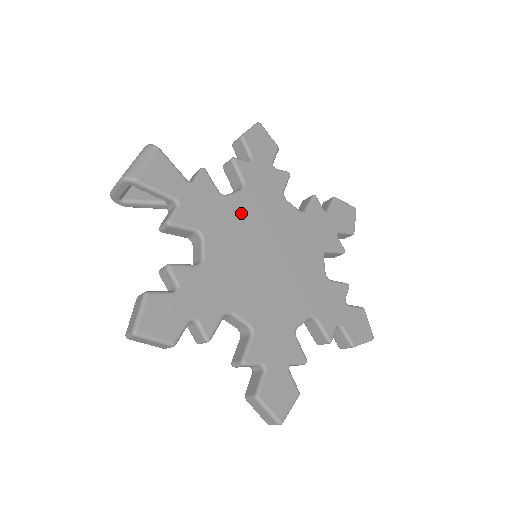
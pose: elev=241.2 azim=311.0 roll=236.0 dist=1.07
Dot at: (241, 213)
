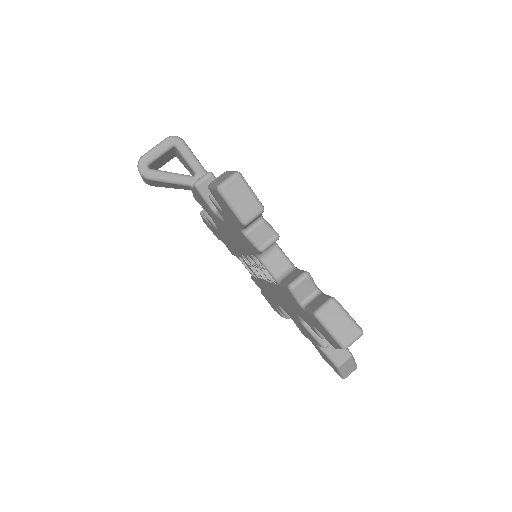
Dot at: occluded
